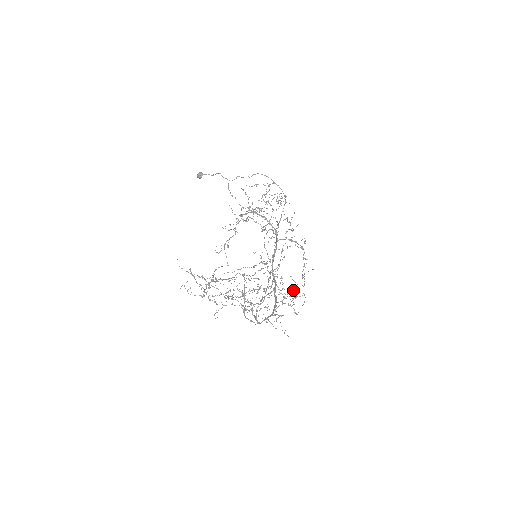
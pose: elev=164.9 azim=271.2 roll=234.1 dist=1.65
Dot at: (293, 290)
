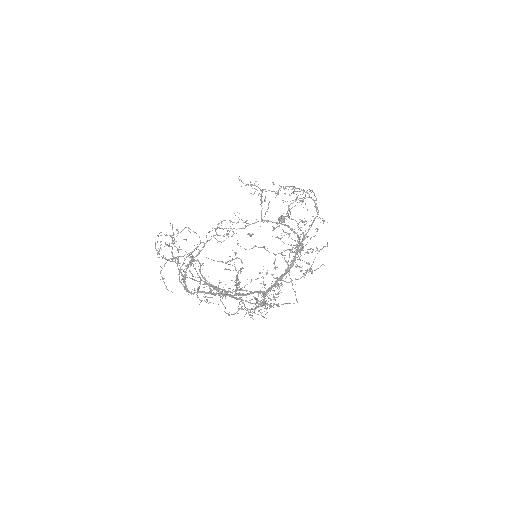
Dot at: (275, 300)
